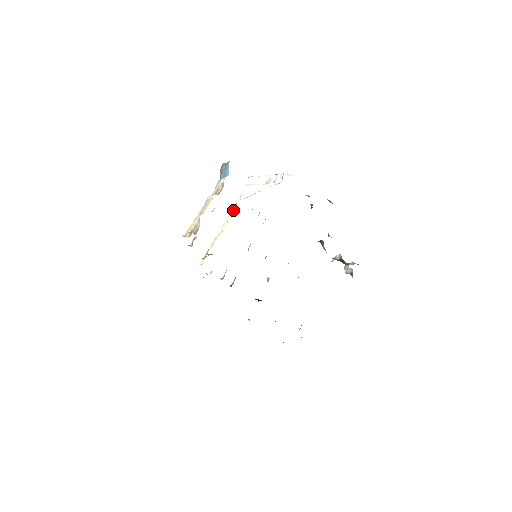
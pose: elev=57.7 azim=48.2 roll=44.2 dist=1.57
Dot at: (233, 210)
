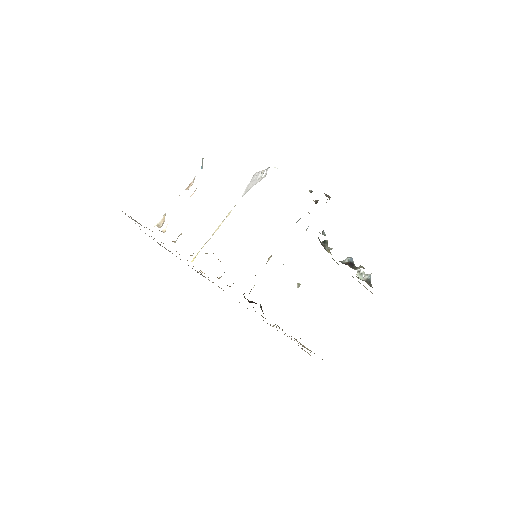
Dot at: occluded
